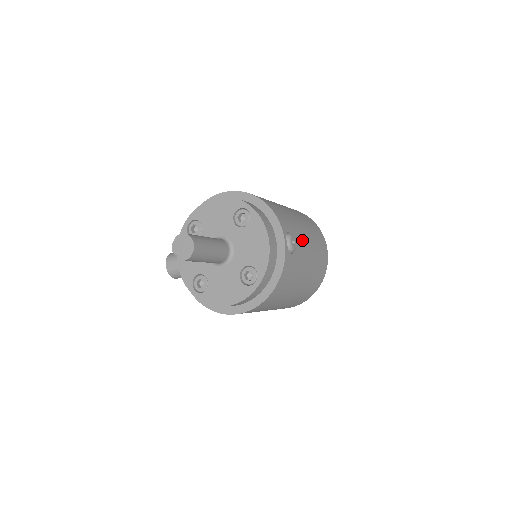
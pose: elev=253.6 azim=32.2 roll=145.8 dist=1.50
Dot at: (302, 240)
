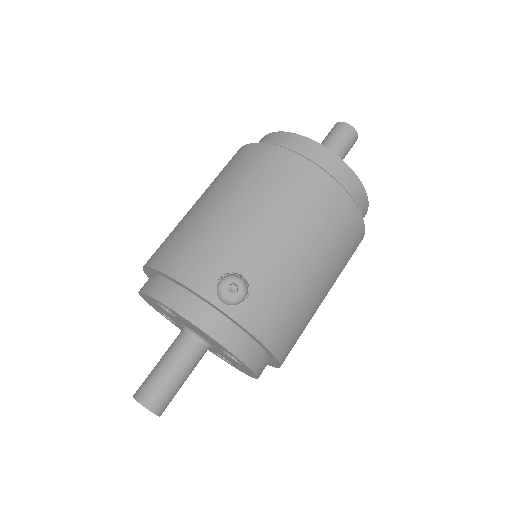
Dot at: (253, 247)
